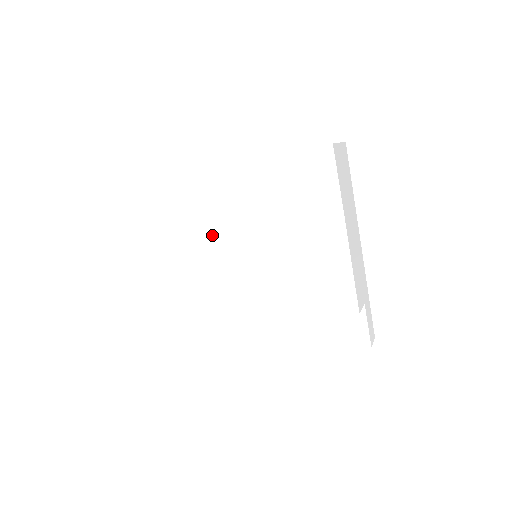
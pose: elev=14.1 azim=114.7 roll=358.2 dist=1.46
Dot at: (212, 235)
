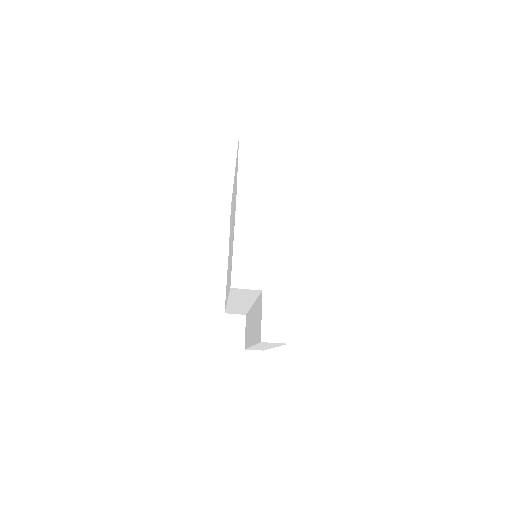
Dot at: occluded
